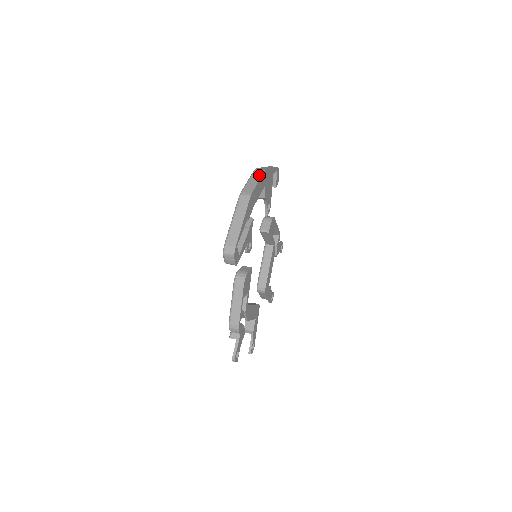
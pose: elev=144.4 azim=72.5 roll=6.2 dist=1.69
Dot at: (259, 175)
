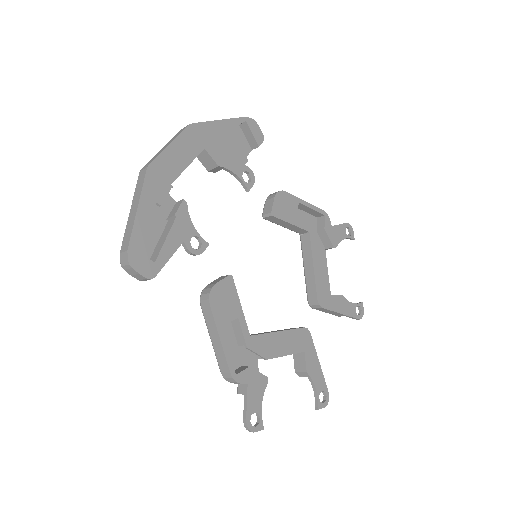
Dot at: (177, 135)
